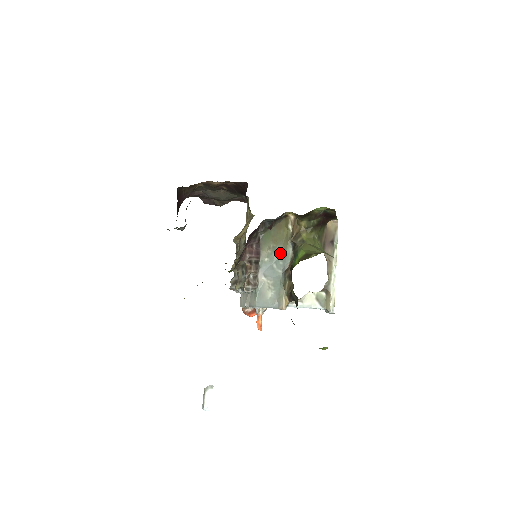
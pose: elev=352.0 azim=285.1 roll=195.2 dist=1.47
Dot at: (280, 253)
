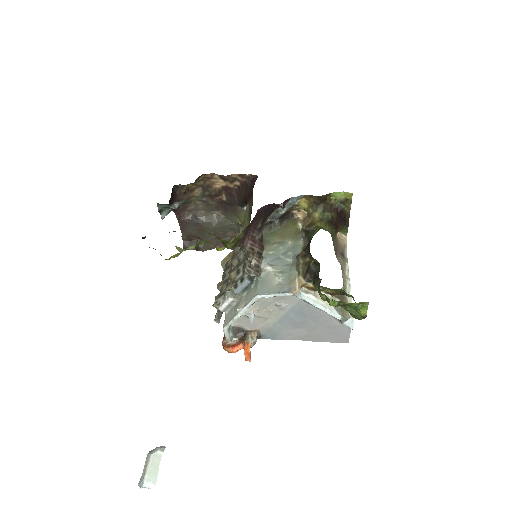
Dot at: (288, 246)
